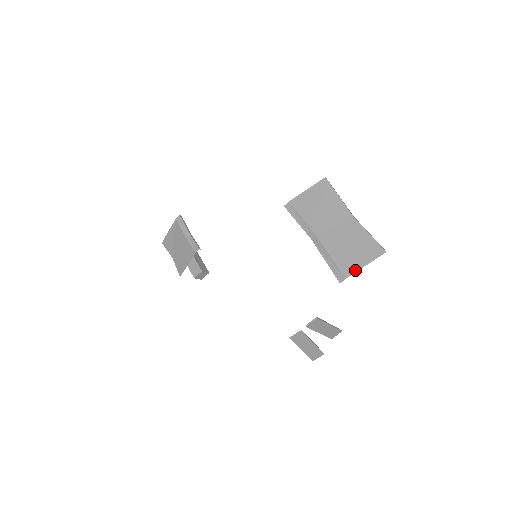
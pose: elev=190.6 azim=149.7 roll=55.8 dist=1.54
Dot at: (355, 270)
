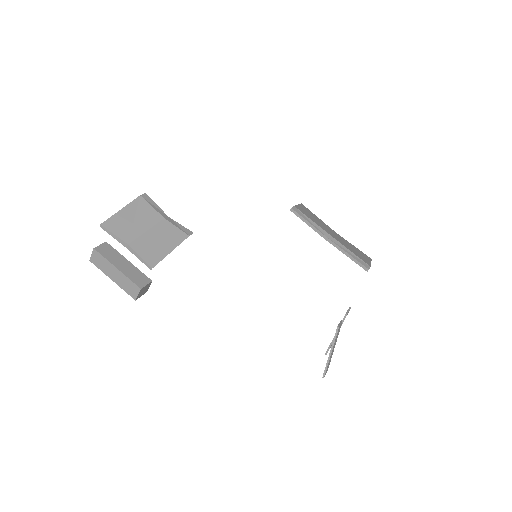
Dot at: (370, 263)
